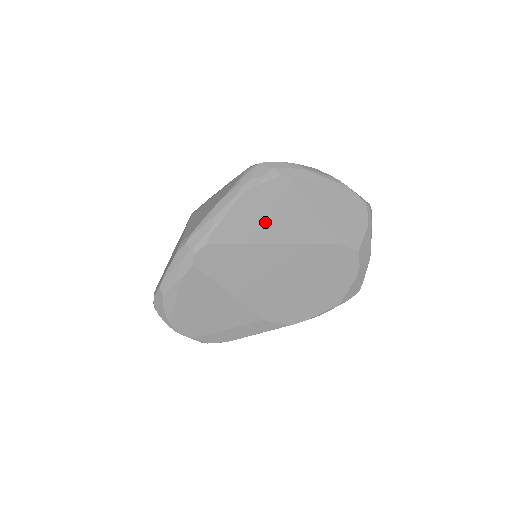
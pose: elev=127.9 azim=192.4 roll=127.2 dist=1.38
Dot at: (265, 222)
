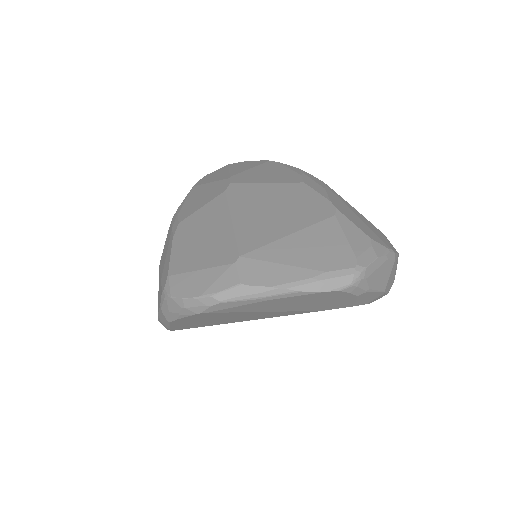
Dot at: (214, 321)
